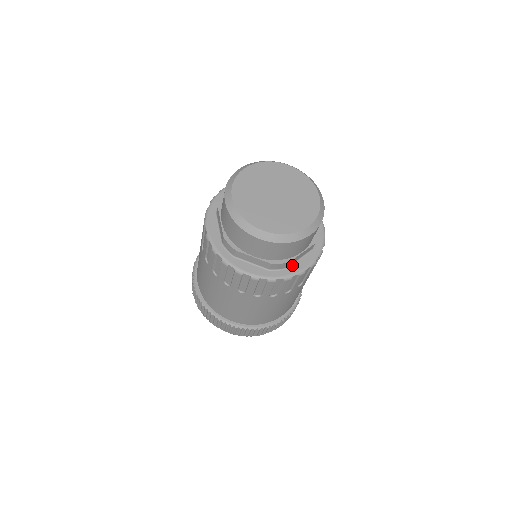
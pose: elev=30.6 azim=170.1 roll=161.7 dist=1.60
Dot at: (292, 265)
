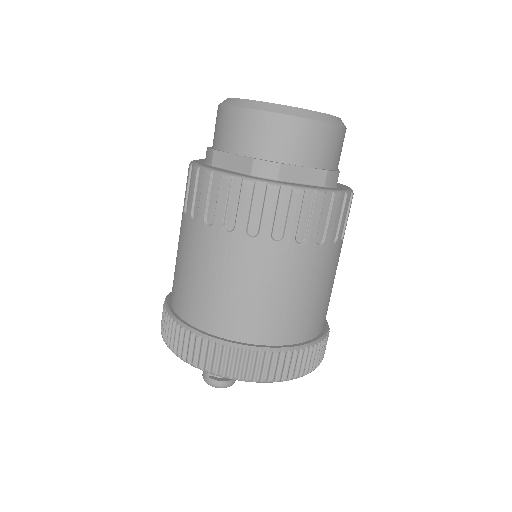
Dot at: (337, 187)
